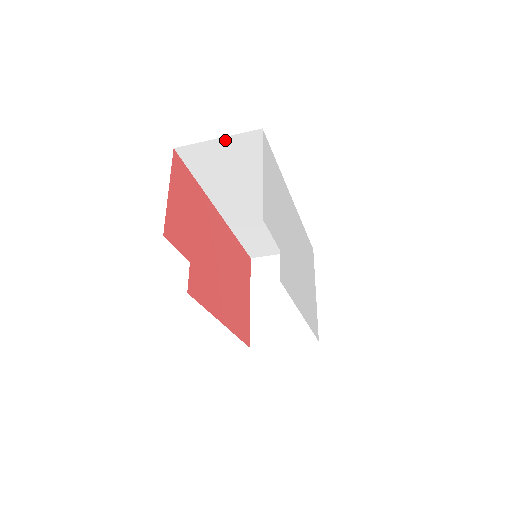
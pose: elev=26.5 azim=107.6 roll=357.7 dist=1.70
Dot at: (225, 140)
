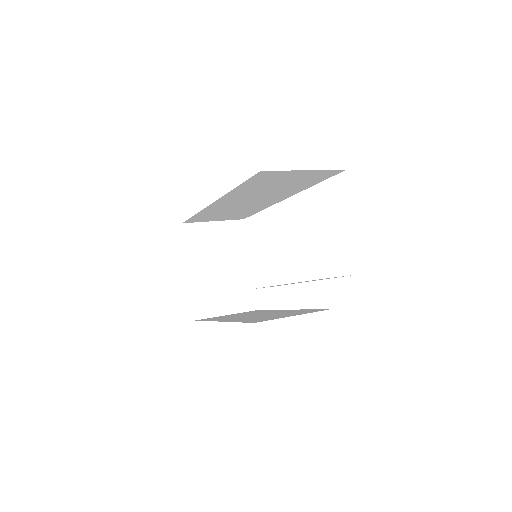
Dot at: (309, 171)
